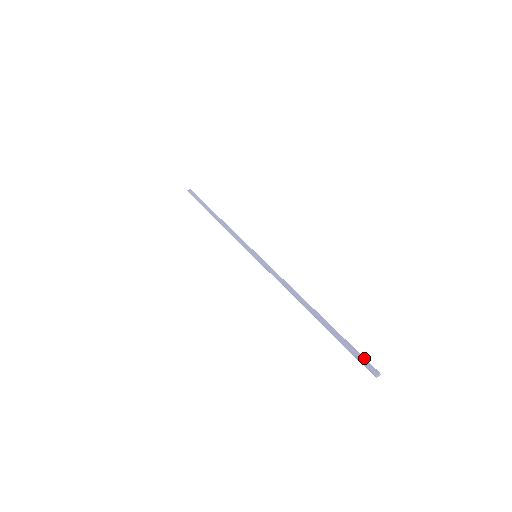
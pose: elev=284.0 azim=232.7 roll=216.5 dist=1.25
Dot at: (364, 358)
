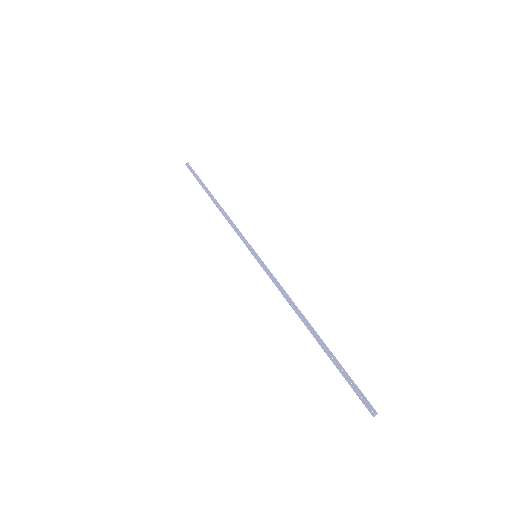
Dot at: (362, 394)
